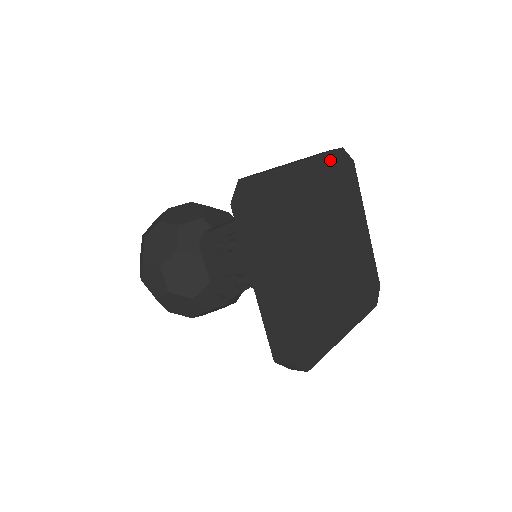
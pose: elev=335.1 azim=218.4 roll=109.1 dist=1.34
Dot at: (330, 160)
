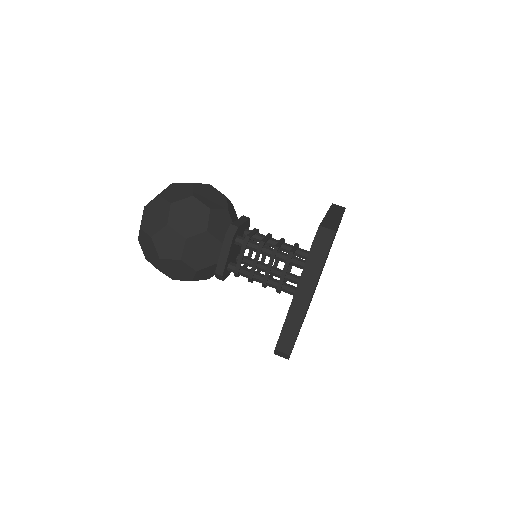
Dot at: occluded
